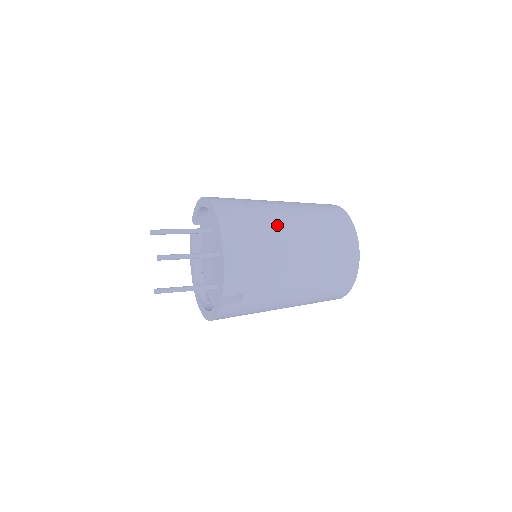
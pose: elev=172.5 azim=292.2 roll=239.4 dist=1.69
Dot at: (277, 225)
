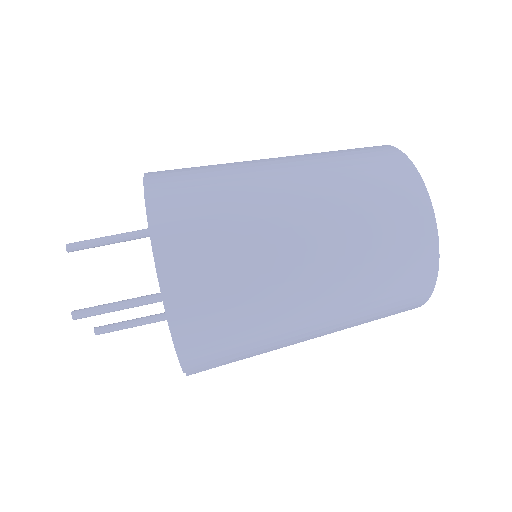
Dot at: (275, 256)
